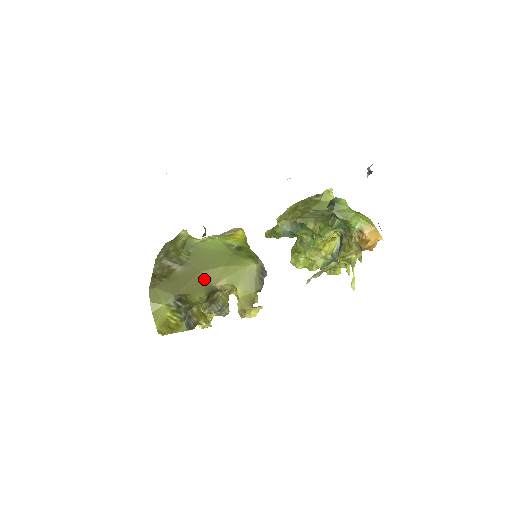
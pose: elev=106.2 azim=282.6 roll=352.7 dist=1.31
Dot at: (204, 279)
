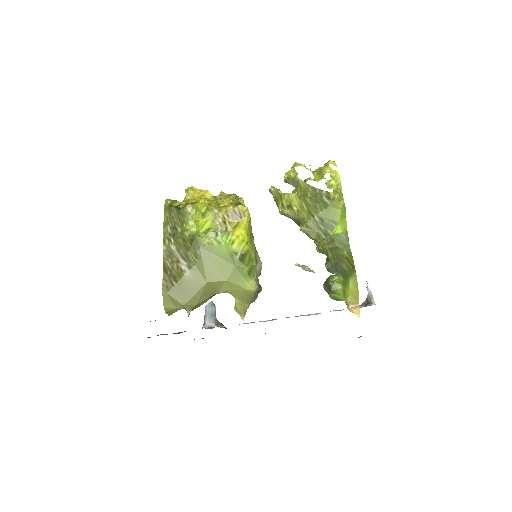
Dot at: (209, 289)
